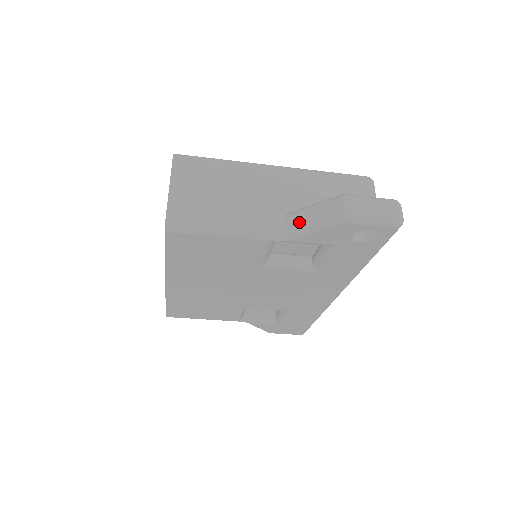
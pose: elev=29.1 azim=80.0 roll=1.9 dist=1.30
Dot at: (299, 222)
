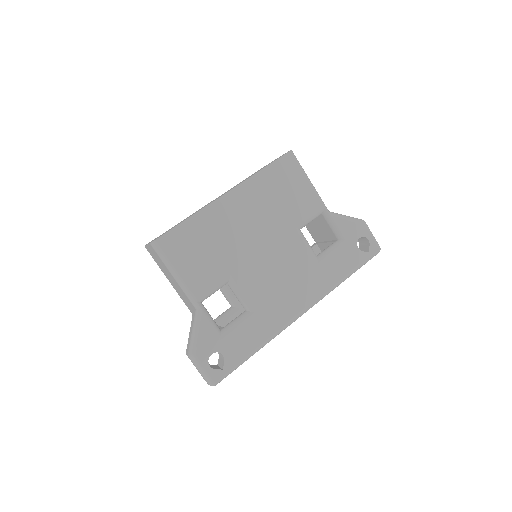
Dot at: occluded
